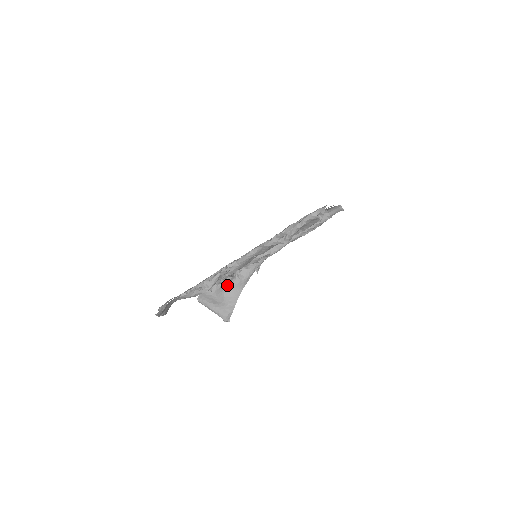
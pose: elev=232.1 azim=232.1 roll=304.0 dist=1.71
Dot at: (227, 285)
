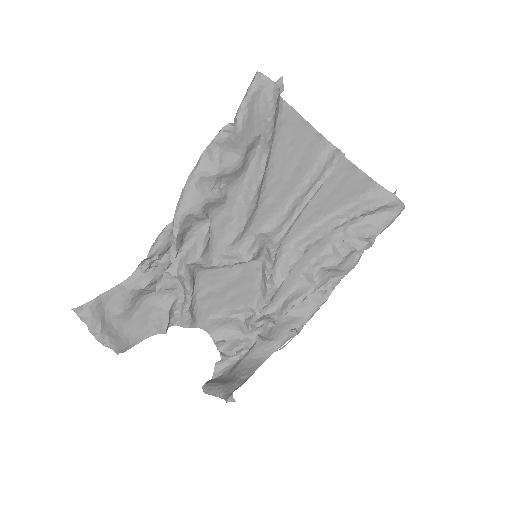
Dot at: (245, 355)
